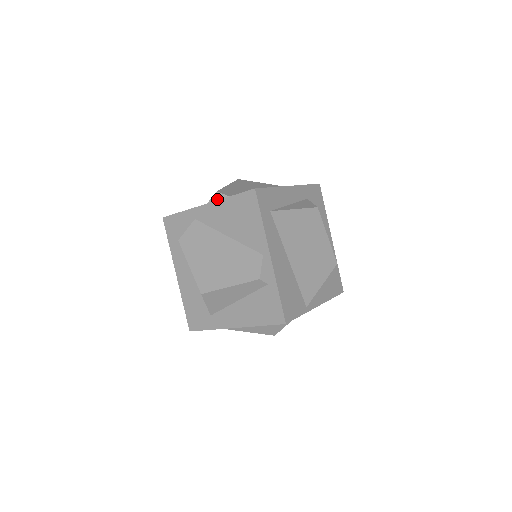
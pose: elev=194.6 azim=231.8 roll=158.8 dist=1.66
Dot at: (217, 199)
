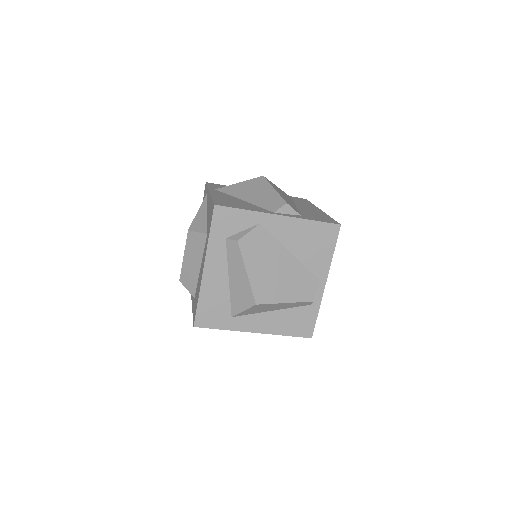
Dot at: (286, 211)
